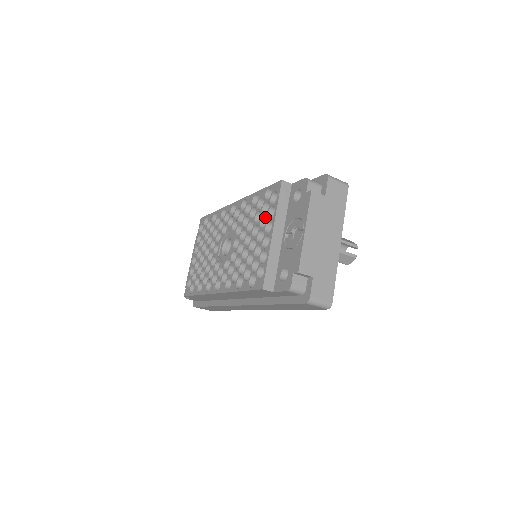
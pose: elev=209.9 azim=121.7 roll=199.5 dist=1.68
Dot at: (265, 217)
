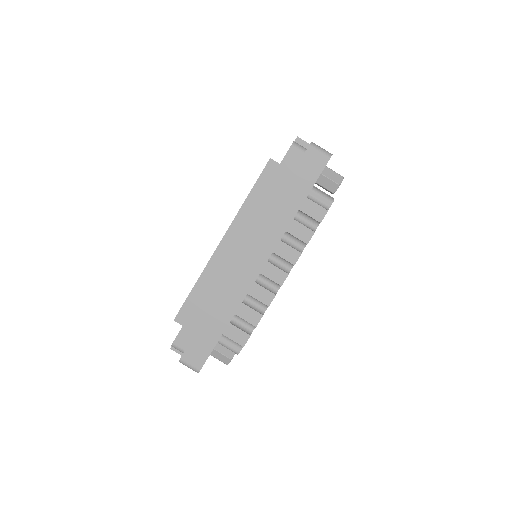
Dot at: occluded
